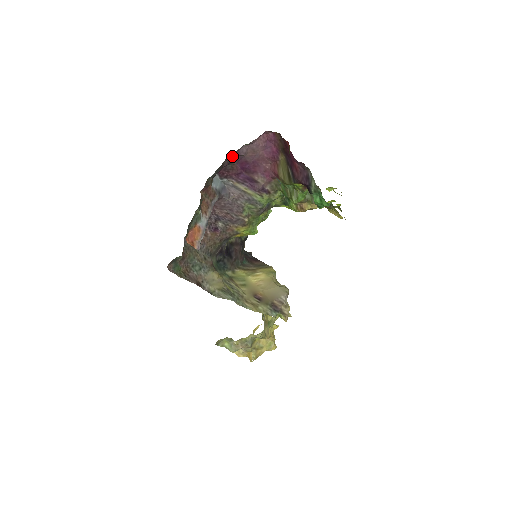
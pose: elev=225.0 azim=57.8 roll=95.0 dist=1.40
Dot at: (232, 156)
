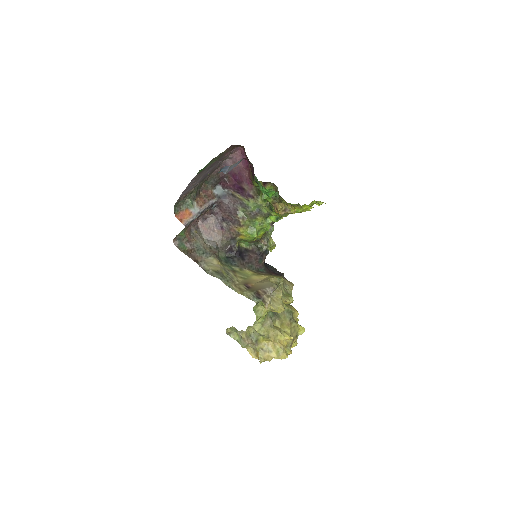
Dot at: occluded
